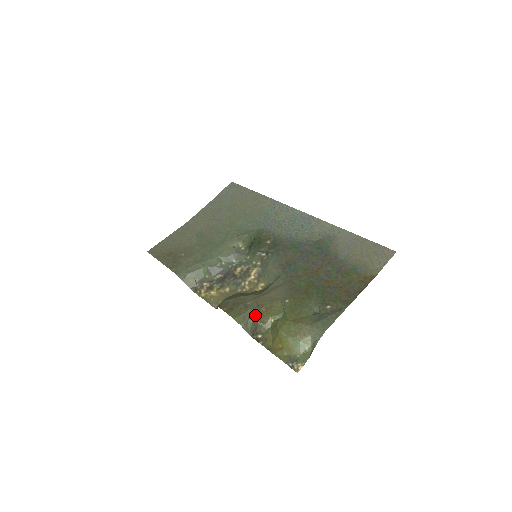
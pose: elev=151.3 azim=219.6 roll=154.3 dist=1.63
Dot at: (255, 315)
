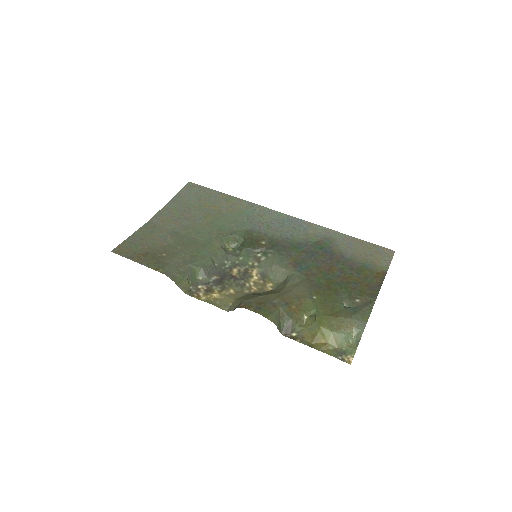
Dot at: (287, 313)
